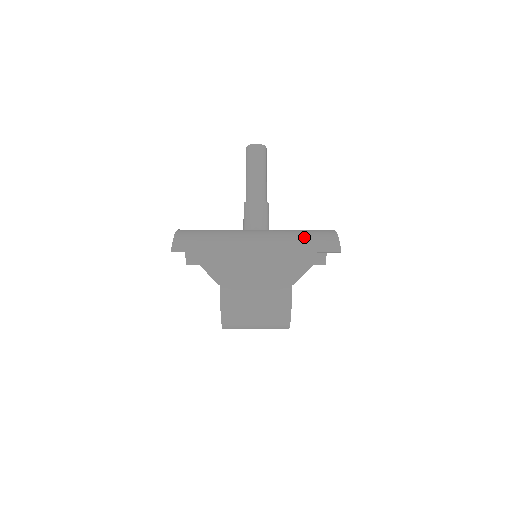
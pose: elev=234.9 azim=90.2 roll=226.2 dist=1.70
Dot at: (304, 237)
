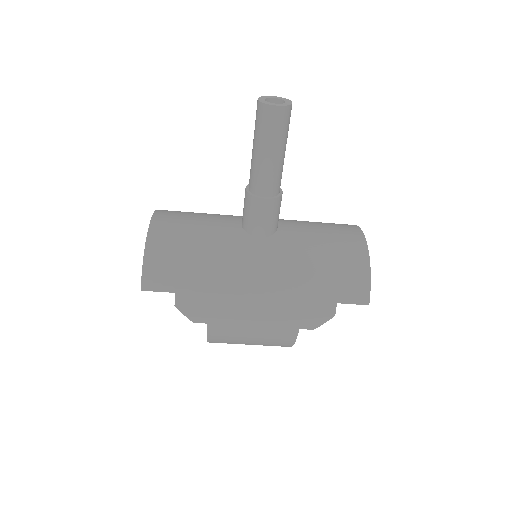
Dot at: (325, 273)
